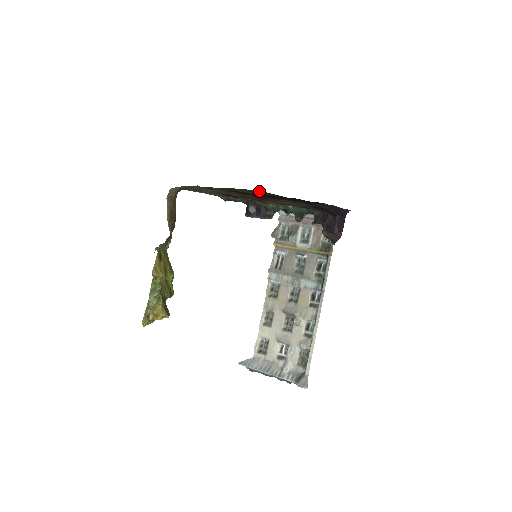
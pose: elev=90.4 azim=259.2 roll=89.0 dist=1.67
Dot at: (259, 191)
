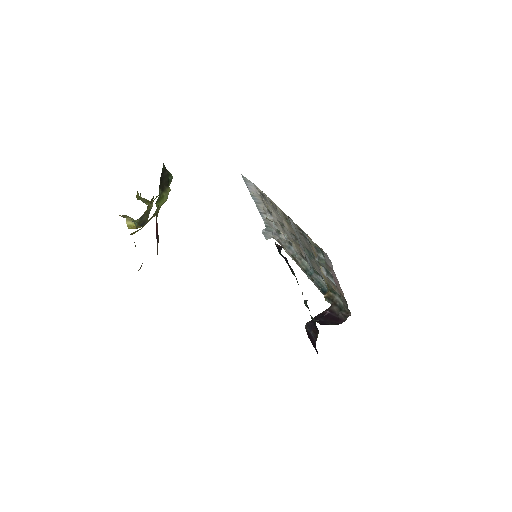
Dot at: occluded
